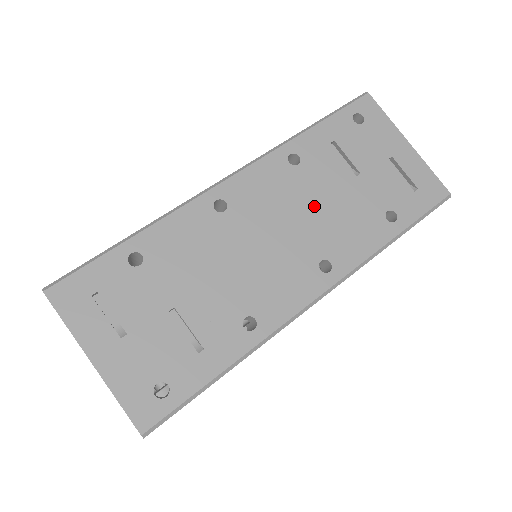
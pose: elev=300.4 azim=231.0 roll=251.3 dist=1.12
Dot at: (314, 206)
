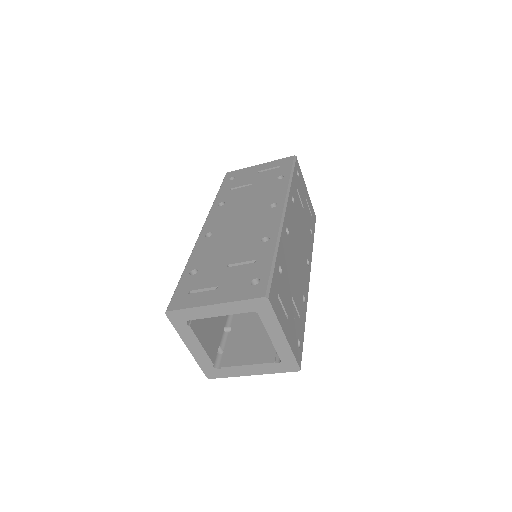
Dot at: (246, 202)
